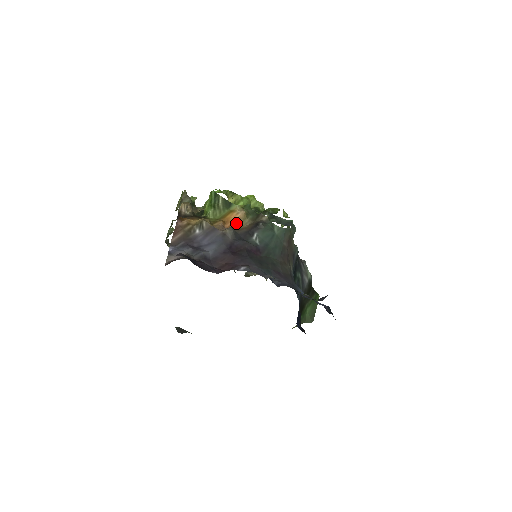
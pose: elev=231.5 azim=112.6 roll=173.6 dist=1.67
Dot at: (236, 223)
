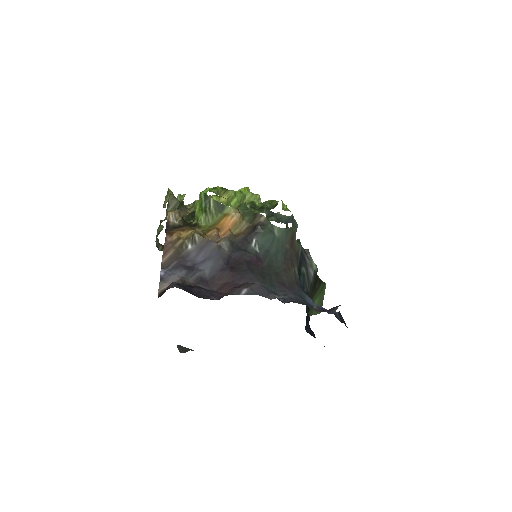
Dot at: (231, 228)
